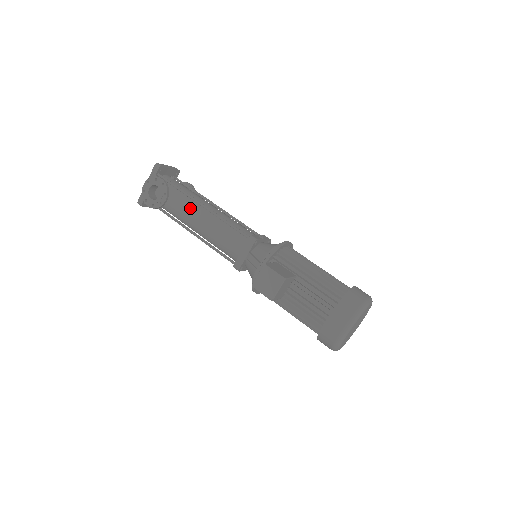
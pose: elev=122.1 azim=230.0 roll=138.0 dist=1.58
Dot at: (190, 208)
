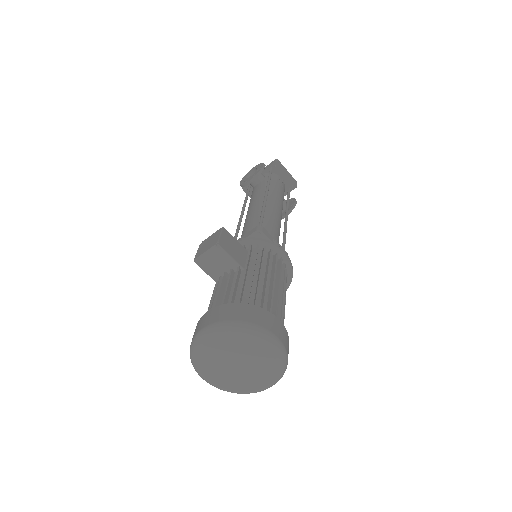
Dot at: (259, 195)
